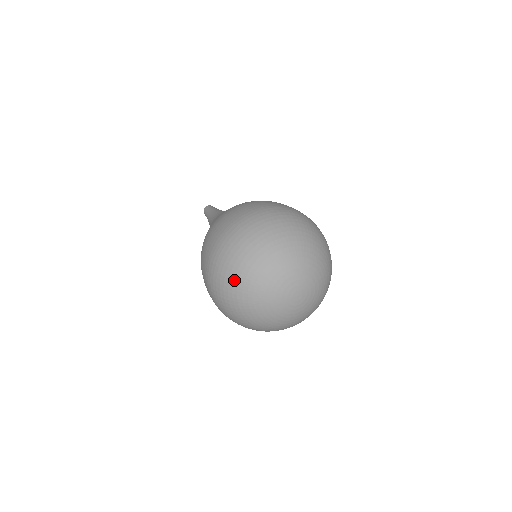
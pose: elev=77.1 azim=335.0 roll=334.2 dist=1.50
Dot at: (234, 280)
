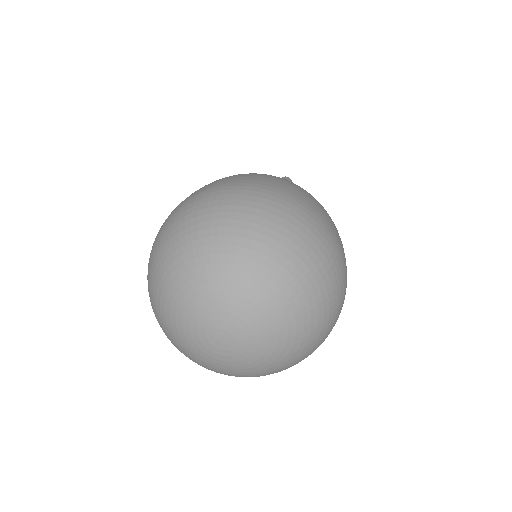
Dot at: (176, 242)
